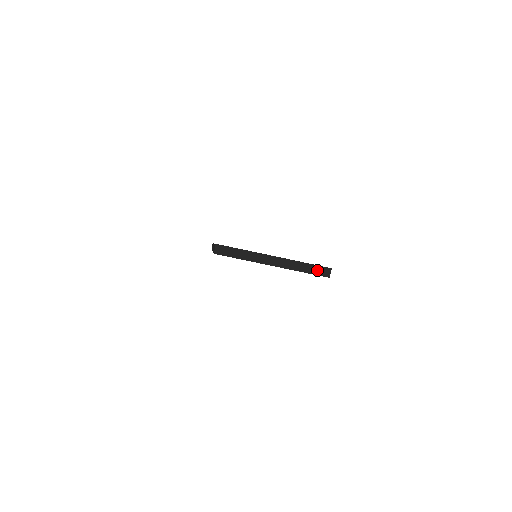
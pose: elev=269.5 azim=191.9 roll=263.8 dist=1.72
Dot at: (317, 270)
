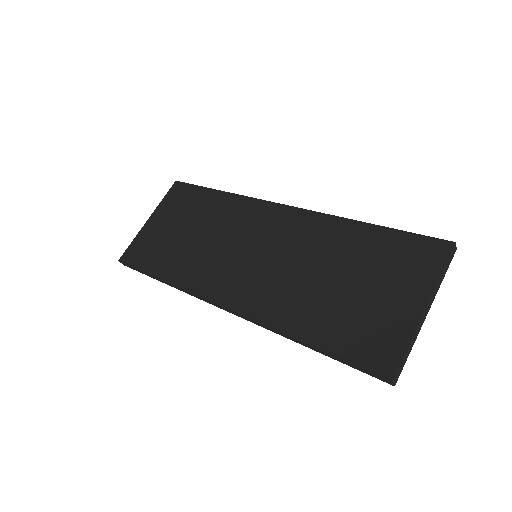
Dot at: (449, 261)
